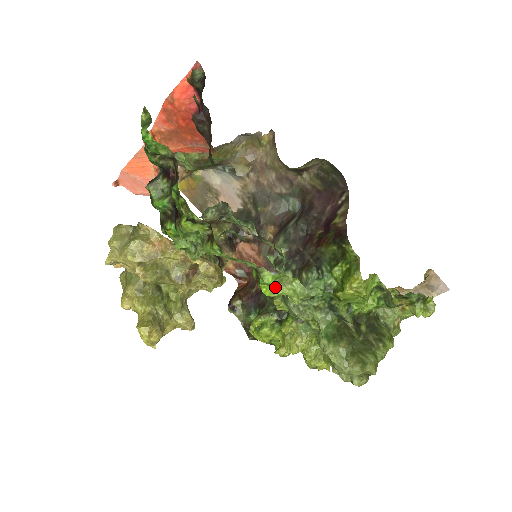
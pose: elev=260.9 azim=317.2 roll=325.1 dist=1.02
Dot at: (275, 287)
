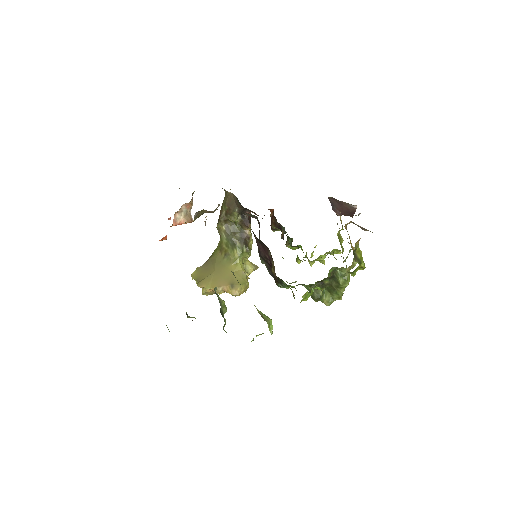
Dot at: (257, 335)
